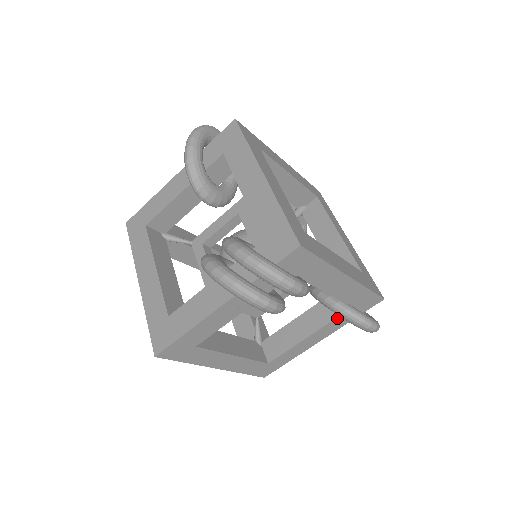
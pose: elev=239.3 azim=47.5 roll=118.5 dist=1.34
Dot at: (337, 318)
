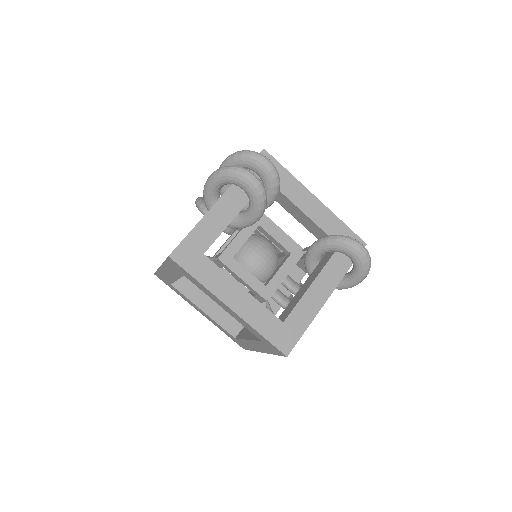
Dot at: (331, 260)
